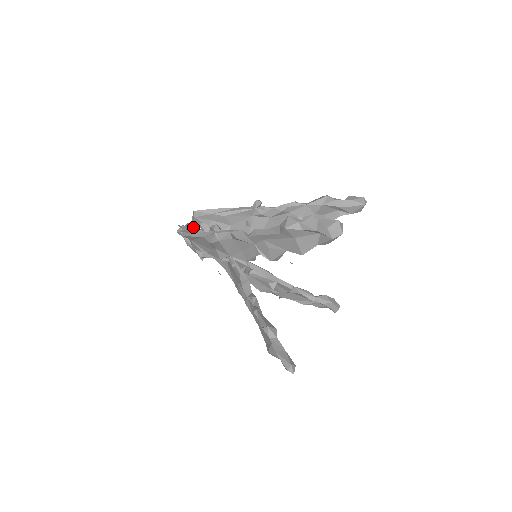
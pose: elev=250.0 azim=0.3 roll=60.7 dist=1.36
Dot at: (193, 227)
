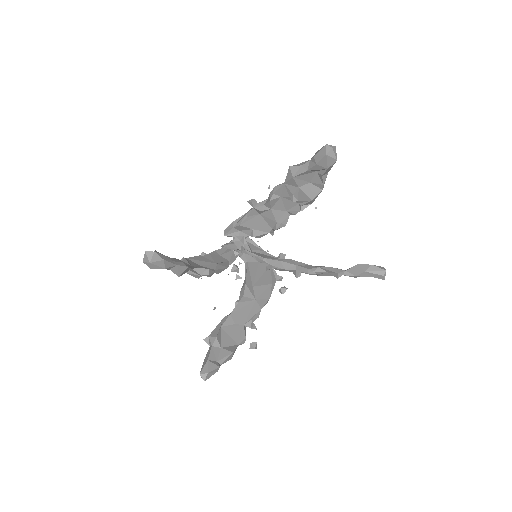
Dot at: occluded
